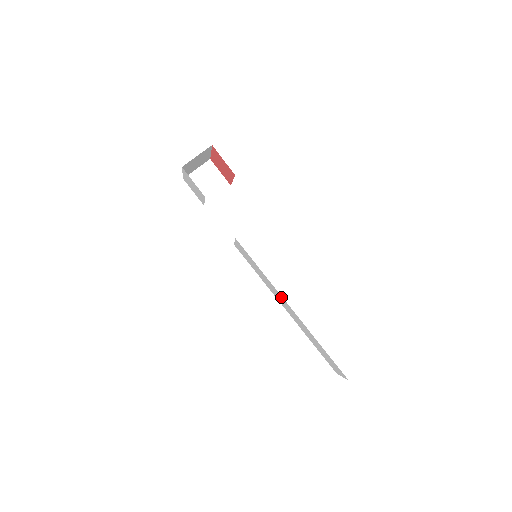
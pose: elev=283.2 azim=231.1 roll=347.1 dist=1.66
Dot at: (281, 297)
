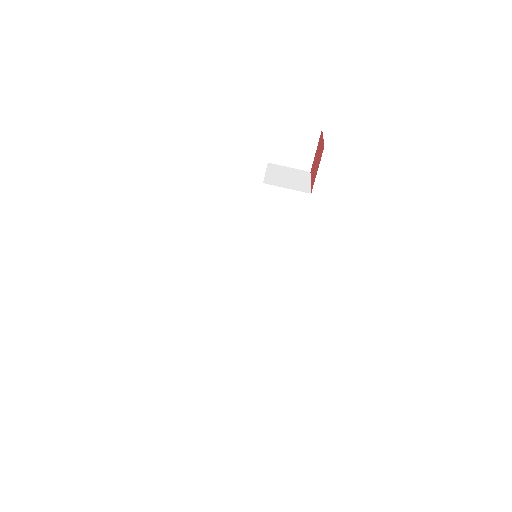
Dot at: occluded
